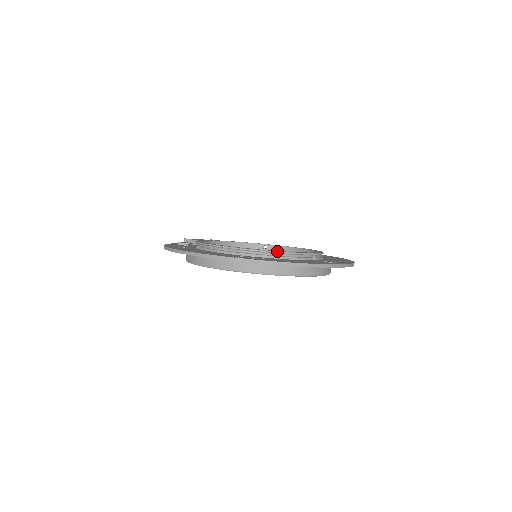
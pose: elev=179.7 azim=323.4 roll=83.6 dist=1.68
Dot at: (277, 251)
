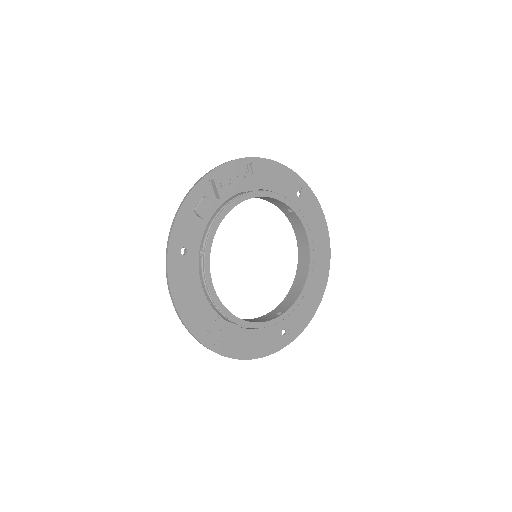
Dot at: (247, 327)
